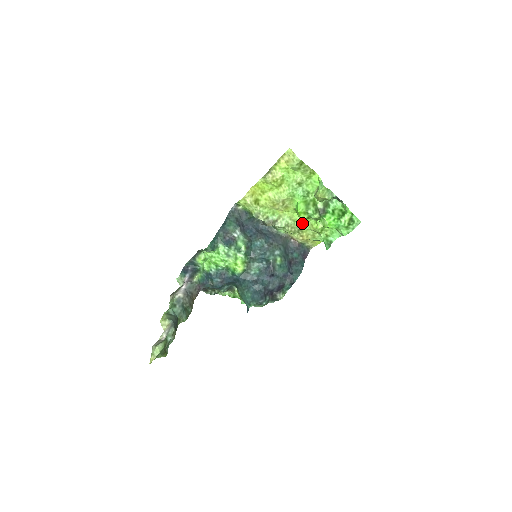
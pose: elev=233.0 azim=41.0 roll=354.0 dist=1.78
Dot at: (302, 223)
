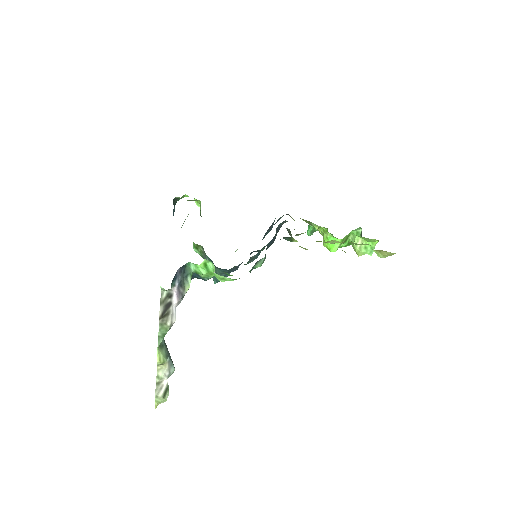
Dot at: occluded
